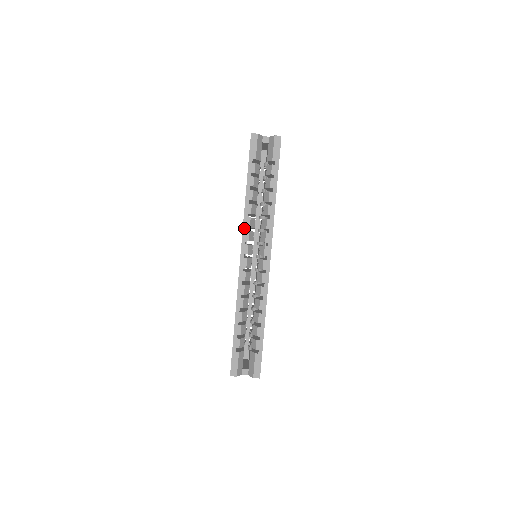
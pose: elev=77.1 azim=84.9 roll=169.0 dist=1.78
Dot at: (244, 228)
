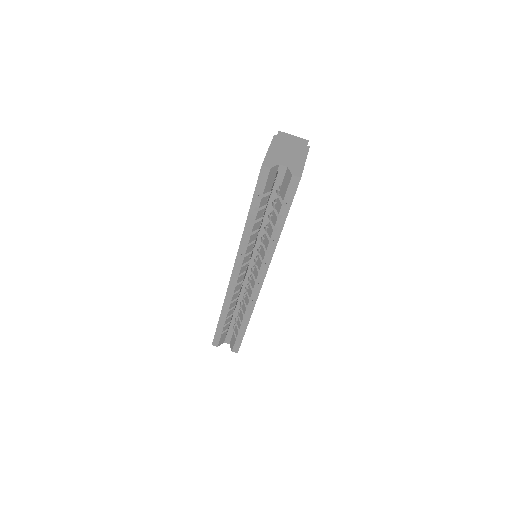
Dot at: (239, 253)
